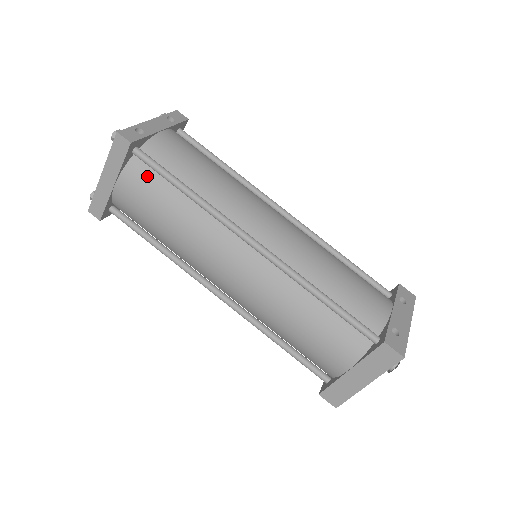
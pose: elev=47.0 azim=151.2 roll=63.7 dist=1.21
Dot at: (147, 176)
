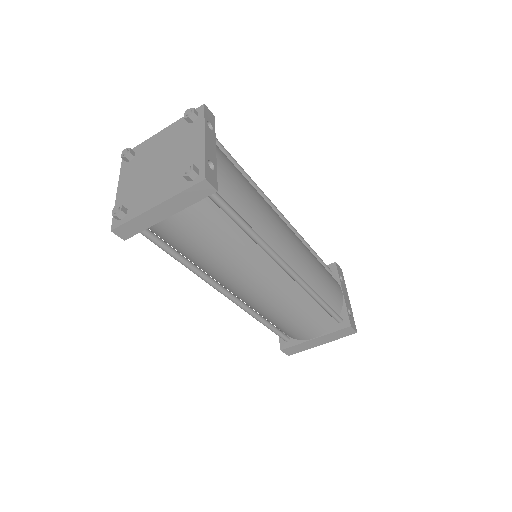
Dot at: (210, 212)
